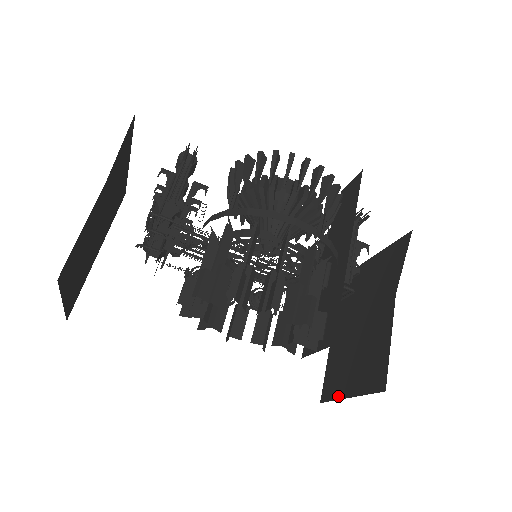
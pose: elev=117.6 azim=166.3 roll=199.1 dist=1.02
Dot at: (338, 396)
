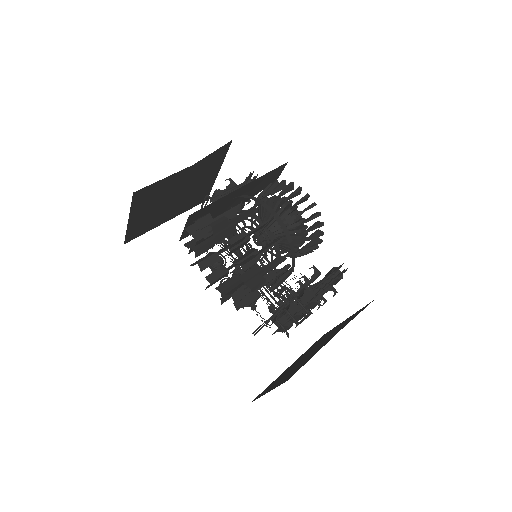
Dot at: (262, 395)
